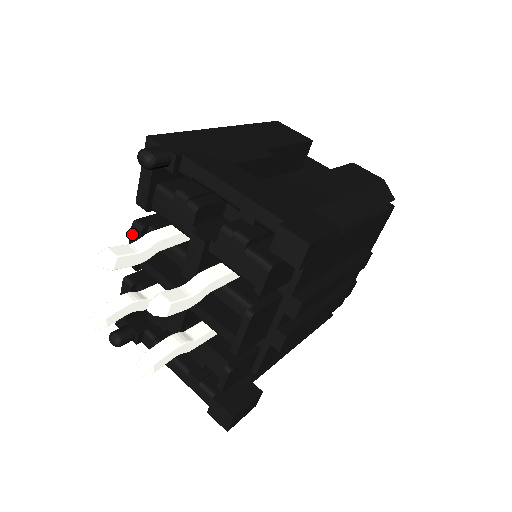
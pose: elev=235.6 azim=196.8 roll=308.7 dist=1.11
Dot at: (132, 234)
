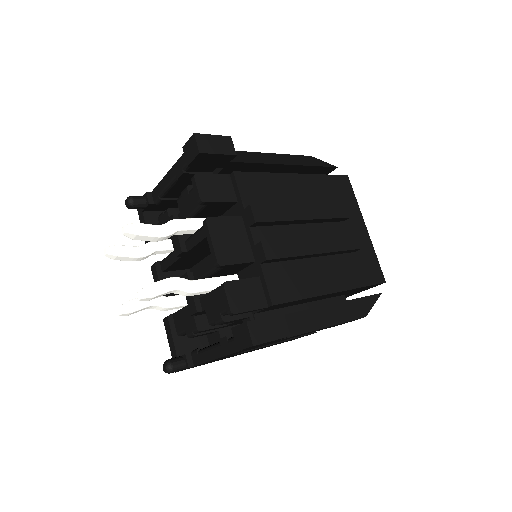
Dot at: (153, 275)
